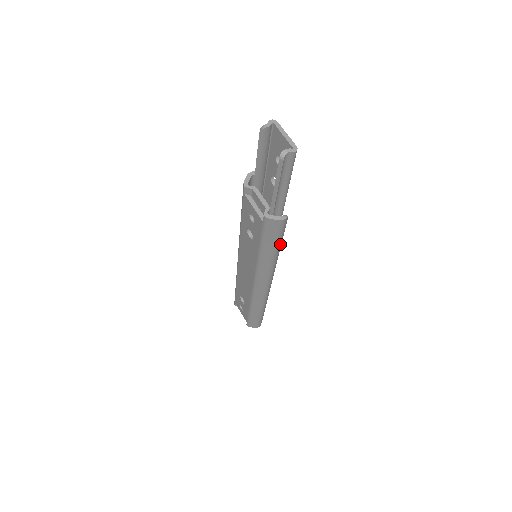
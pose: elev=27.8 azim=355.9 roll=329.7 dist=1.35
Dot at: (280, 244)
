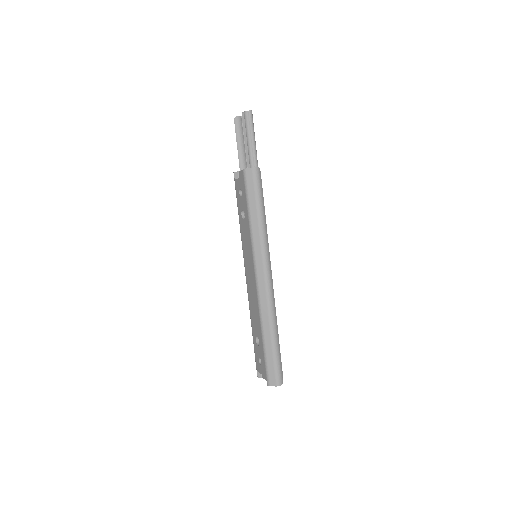
Dot at: (262, 206)
